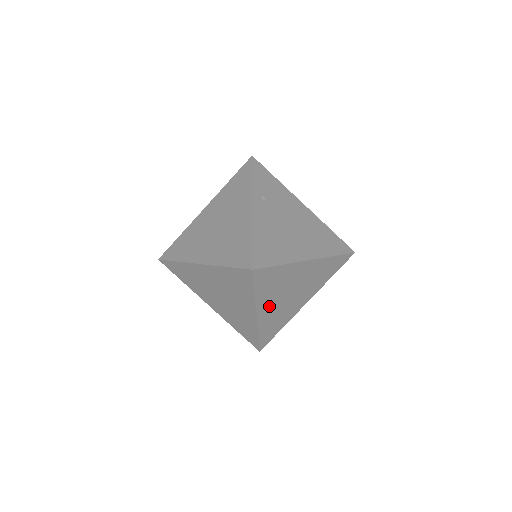
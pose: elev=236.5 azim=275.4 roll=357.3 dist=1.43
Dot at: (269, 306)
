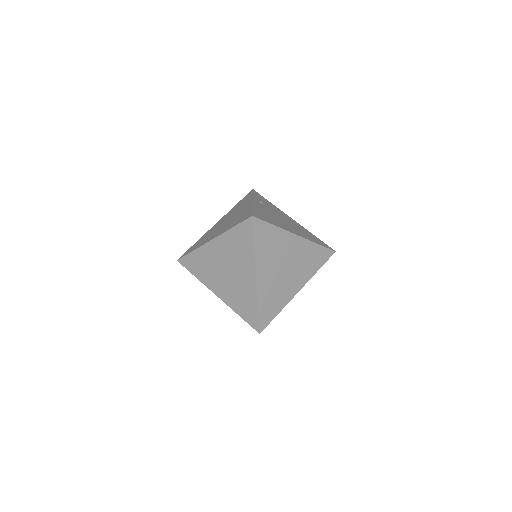
Dot at: (266, 272)
